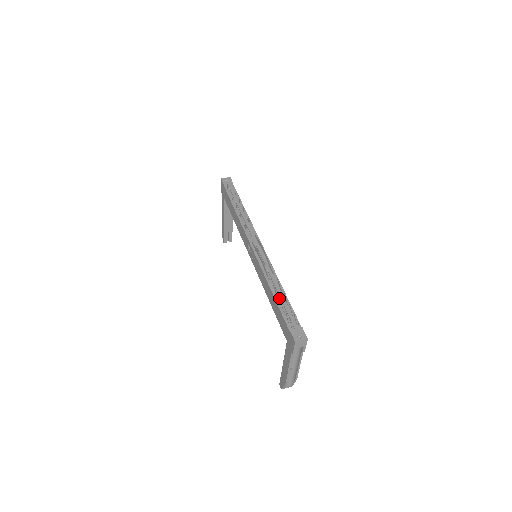
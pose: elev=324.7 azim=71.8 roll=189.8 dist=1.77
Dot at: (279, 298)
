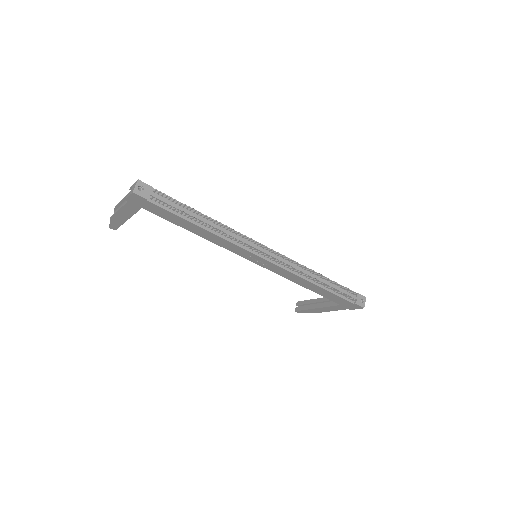
Dot at: occluded
